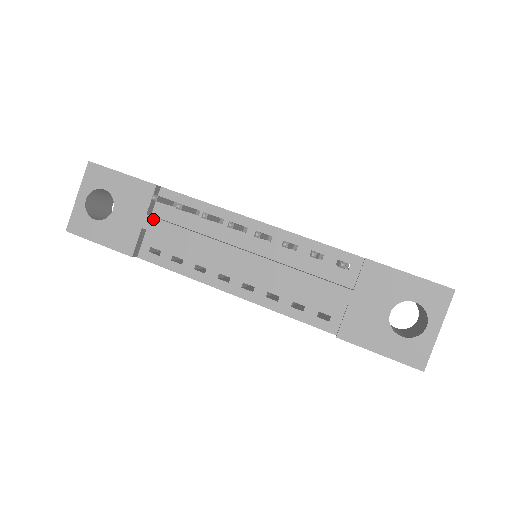
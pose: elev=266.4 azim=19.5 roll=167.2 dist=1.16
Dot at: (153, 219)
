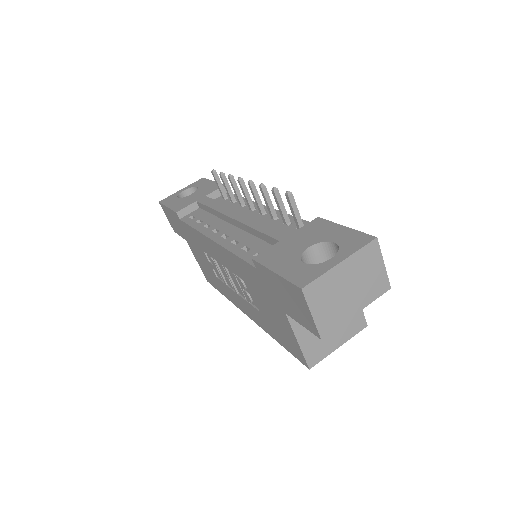
Dot at: (207, 198)
